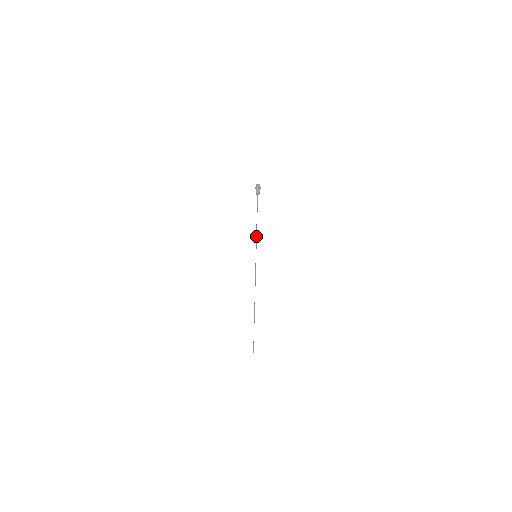
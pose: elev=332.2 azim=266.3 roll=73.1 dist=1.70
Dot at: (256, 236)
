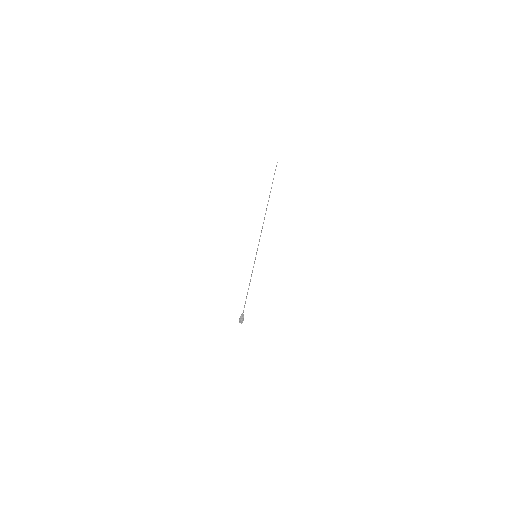
Dot at: (251, 275)
